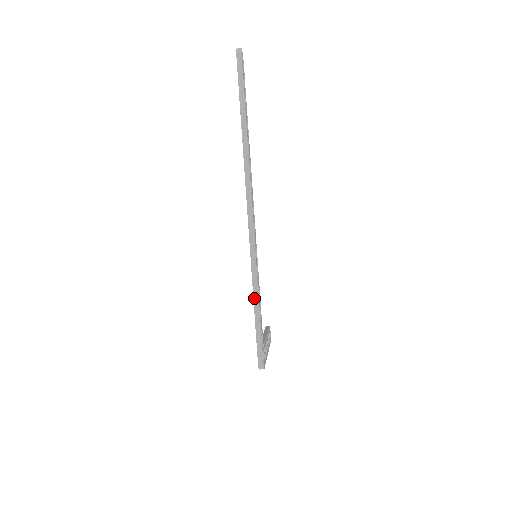
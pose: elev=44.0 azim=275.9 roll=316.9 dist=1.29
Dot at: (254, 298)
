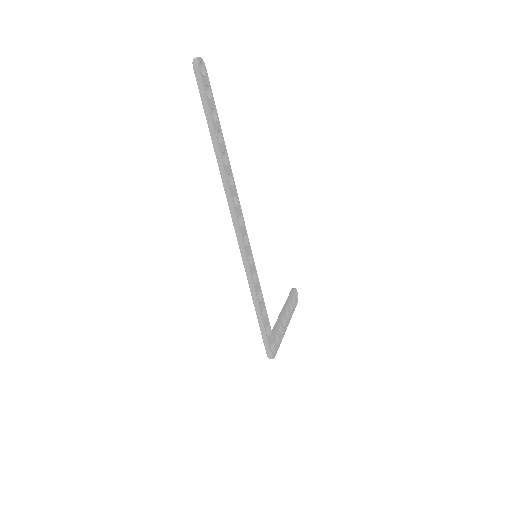
Dot at: (254, 304)
